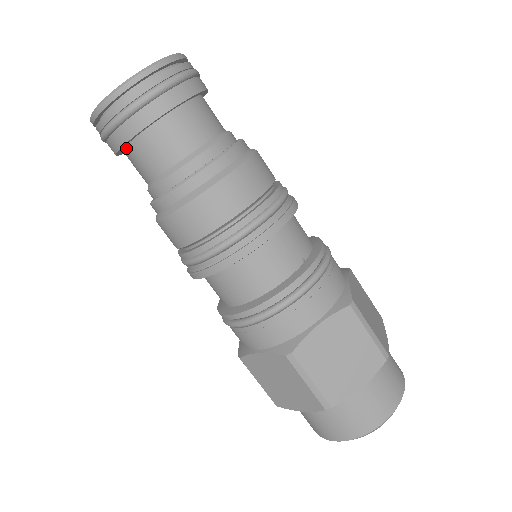
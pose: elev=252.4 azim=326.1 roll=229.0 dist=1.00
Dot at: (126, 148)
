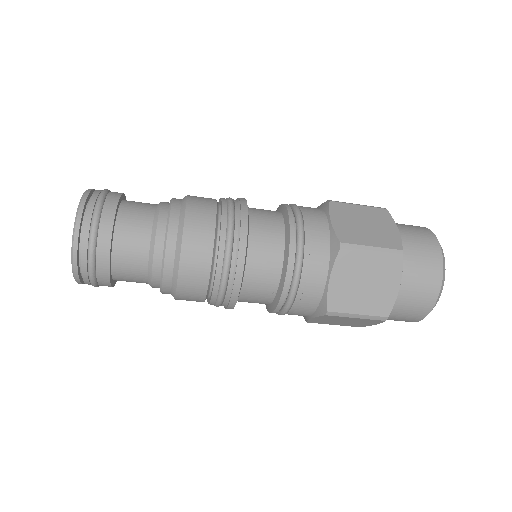
Dot at: occluded
